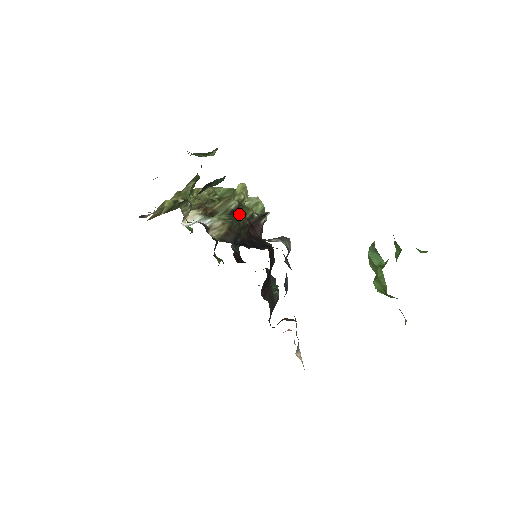
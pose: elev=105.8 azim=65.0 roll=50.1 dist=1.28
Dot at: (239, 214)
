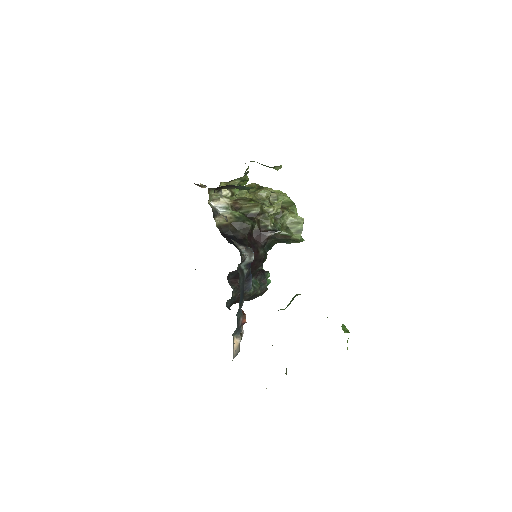
Dot at: (255, 219)
